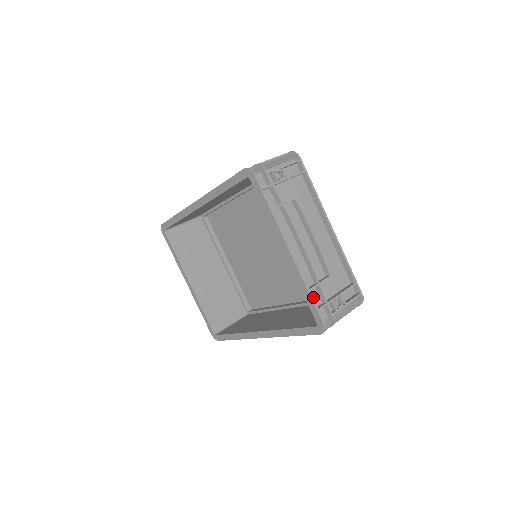
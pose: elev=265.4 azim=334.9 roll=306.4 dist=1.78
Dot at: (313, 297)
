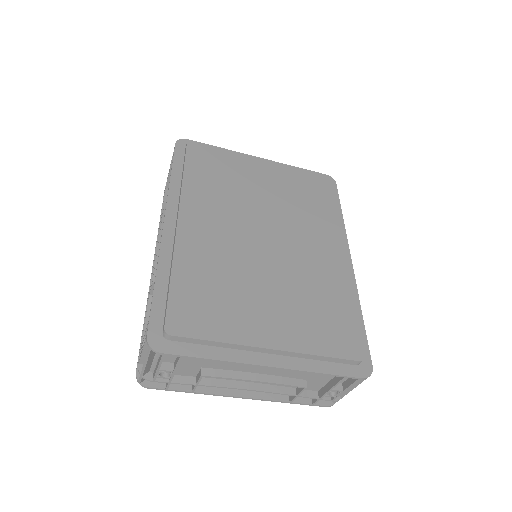
Dot at: occluded
